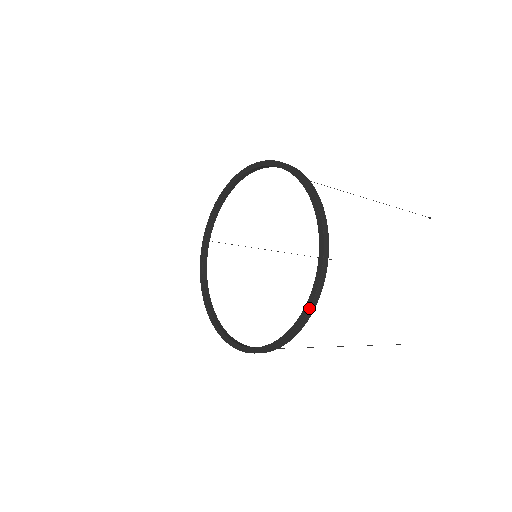
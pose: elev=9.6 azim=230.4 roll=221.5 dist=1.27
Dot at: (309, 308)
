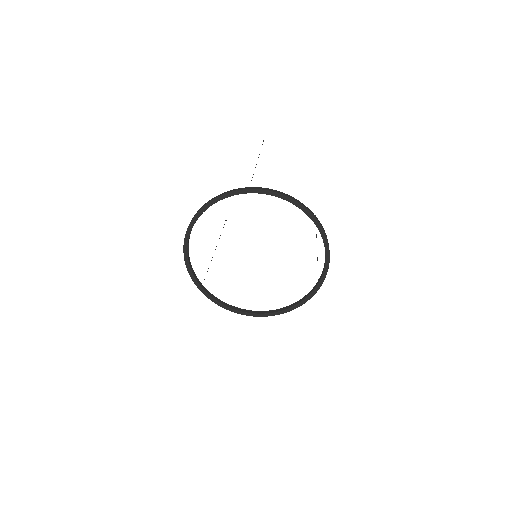
Dot at: (327, 241)
